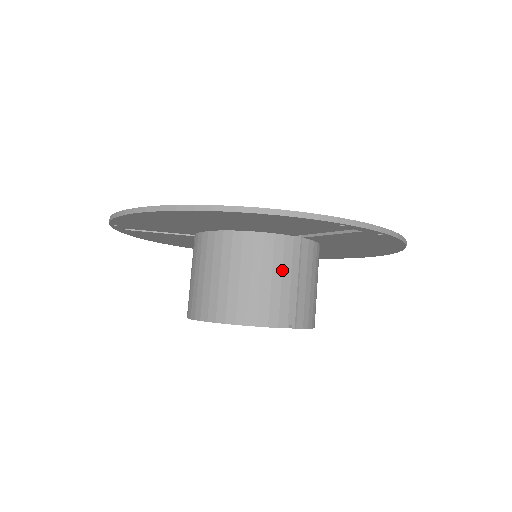
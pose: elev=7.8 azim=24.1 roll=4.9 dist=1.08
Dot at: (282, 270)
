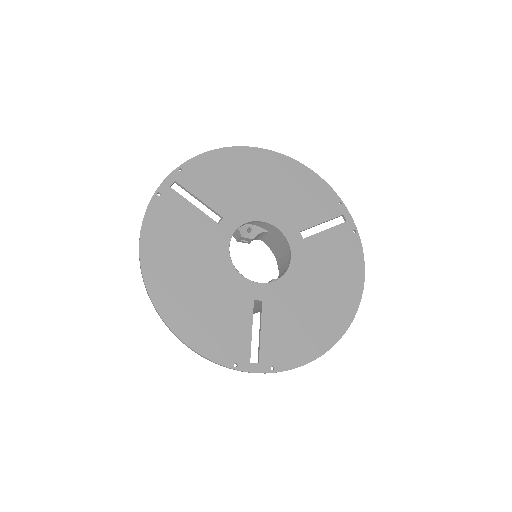
Dot at: occluded
